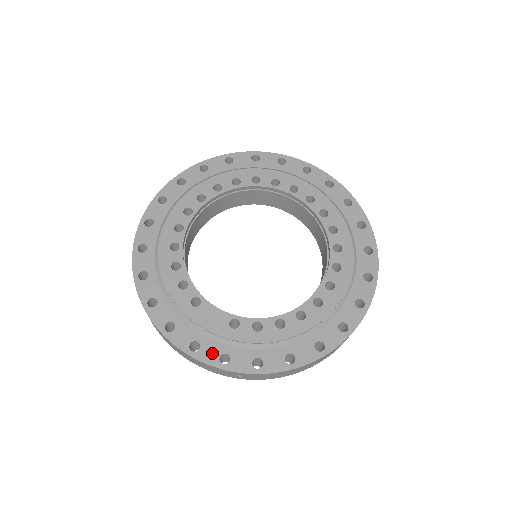
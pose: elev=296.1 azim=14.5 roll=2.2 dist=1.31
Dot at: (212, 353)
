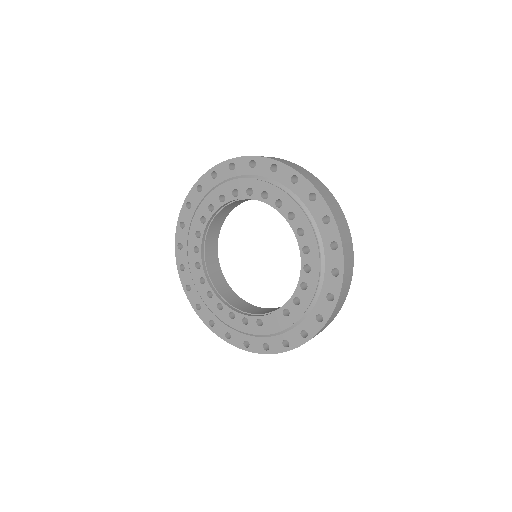
Dot at: (296, 338)
